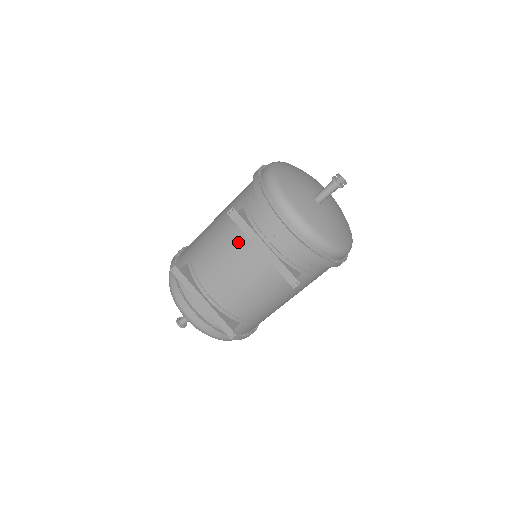
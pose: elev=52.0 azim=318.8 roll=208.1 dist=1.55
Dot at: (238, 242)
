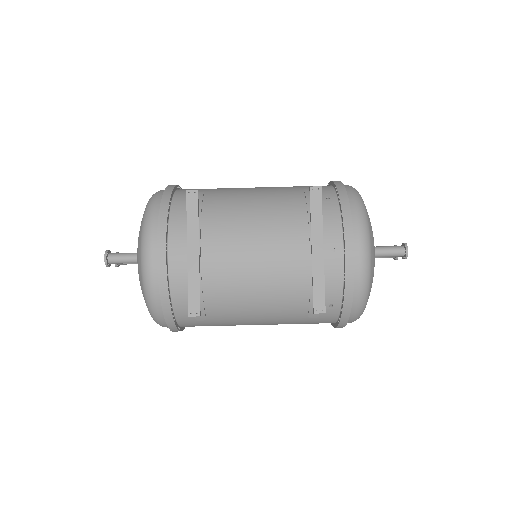
Dot at: (285, 224)
